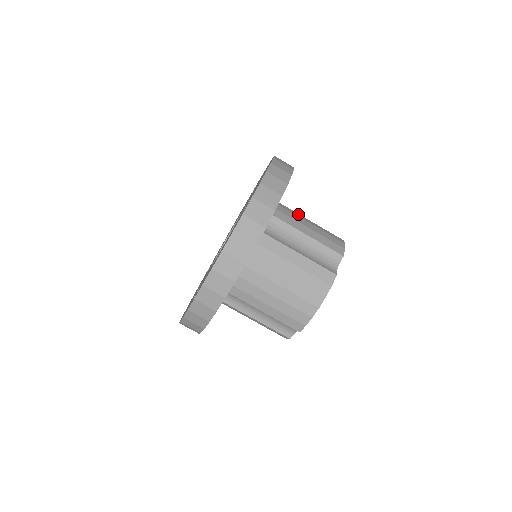
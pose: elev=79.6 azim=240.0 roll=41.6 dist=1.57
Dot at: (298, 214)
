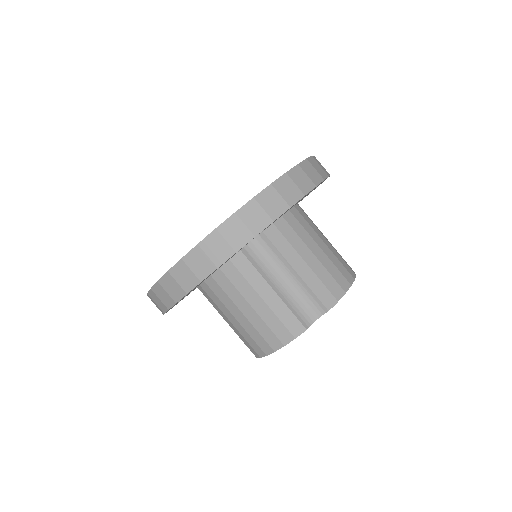
Dot at: occluded
